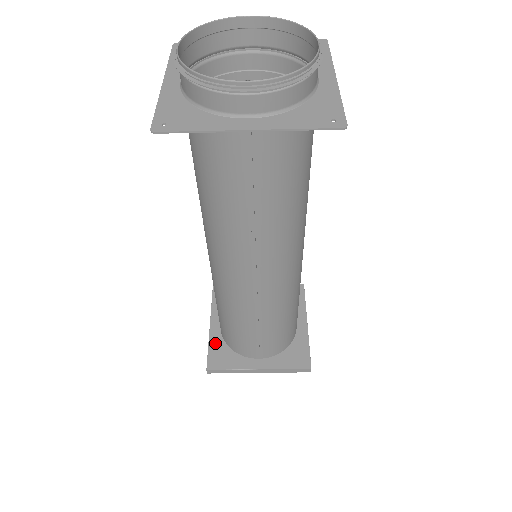
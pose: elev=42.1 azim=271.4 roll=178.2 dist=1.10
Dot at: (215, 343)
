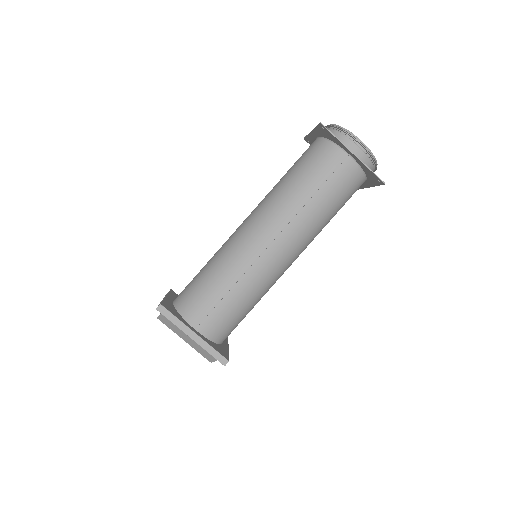
Dot at: (168, 302)
